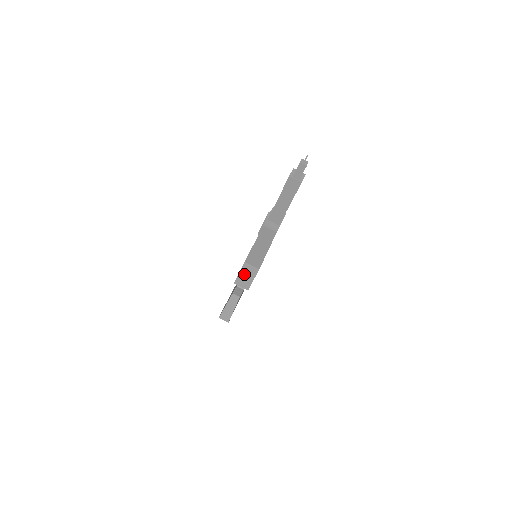
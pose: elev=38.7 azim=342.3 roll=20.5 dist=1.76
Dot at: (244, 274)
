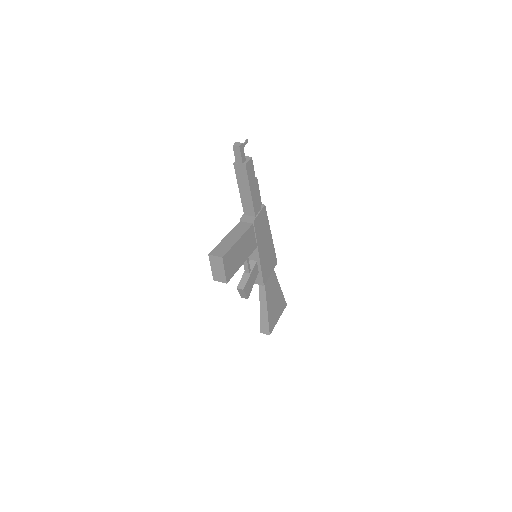
Dot at: (215, 268)
